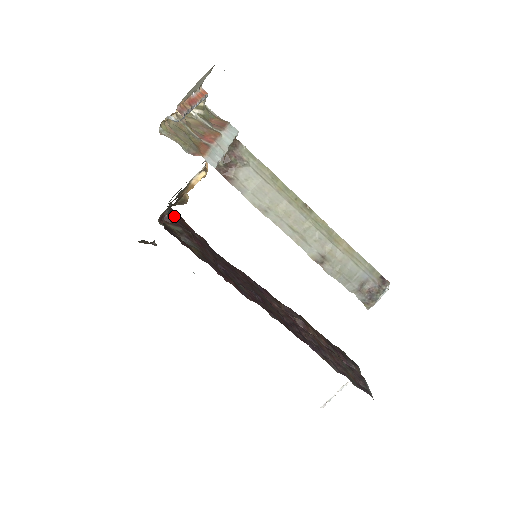
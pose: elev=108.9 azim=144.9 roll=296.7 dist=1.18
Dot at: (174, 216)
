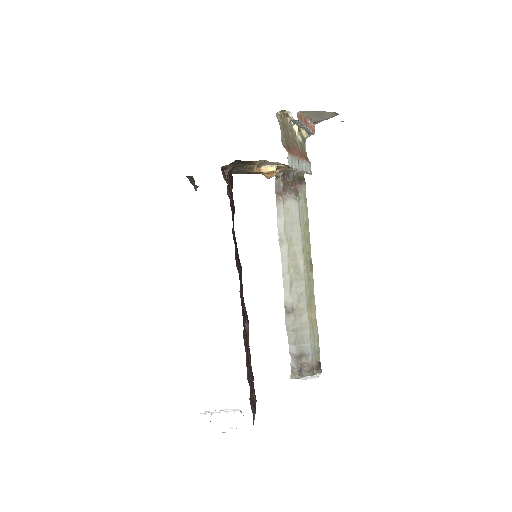
Dot at: (230, 178)
